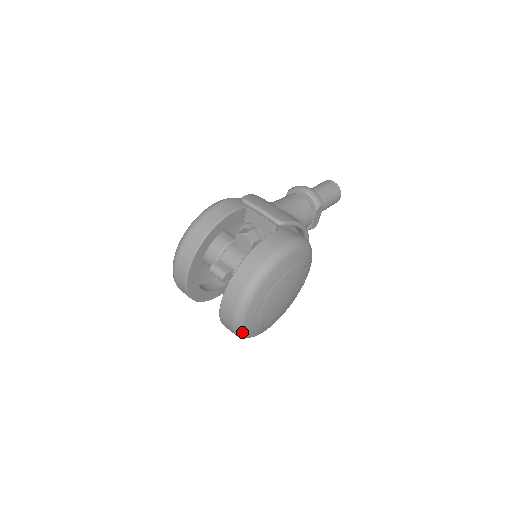
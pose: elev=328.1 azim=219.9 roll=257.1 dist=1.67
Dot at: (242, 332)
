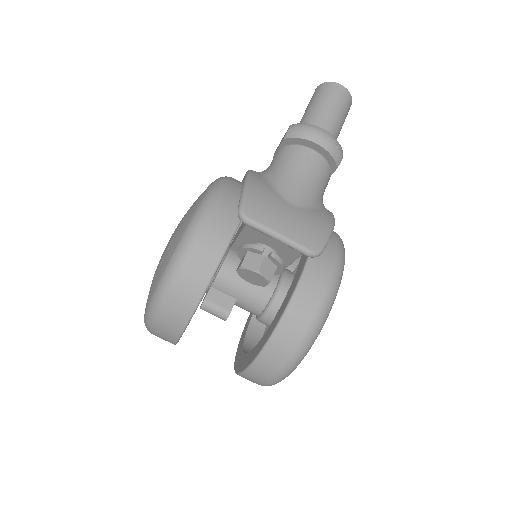
Dot at: occluded
